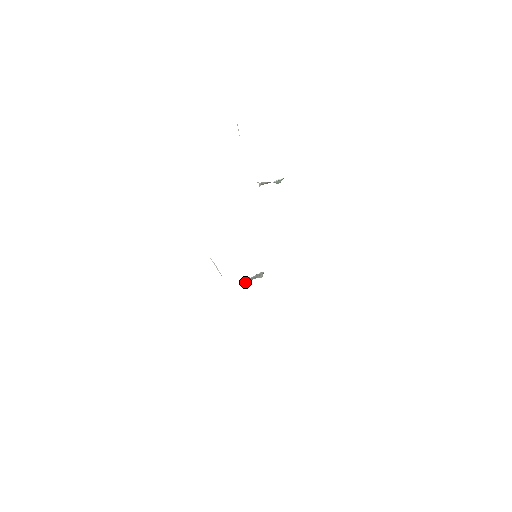
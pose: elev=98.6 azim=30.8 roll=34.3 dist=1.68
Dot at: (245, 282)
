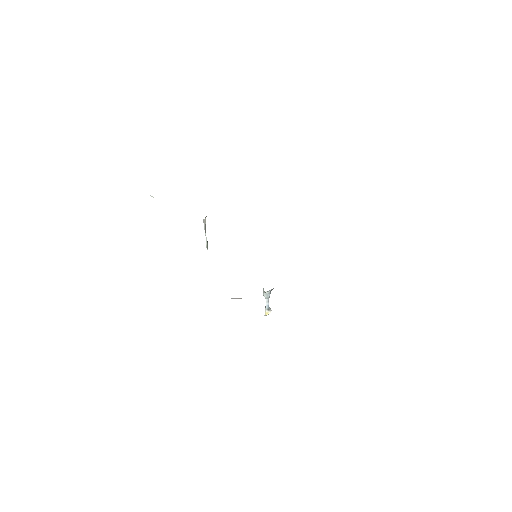
Dot at: occluded
